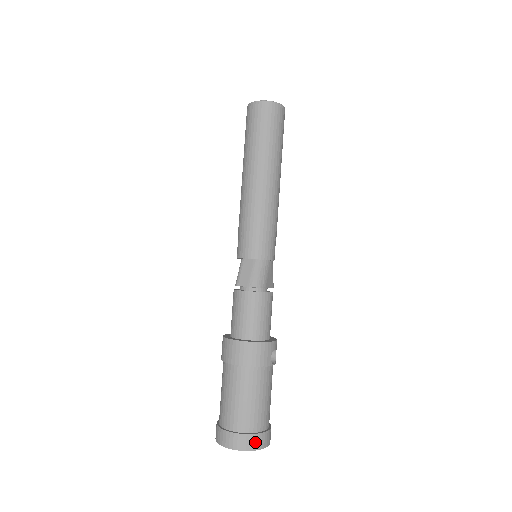
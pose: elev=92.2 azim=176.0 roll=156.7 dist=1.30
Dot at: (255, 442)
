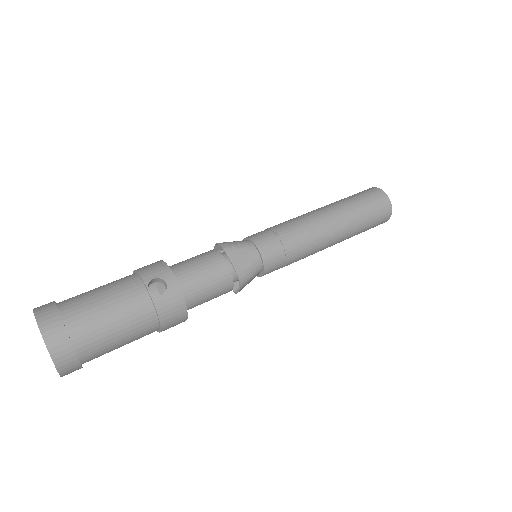
Dot at: (45, 309)
